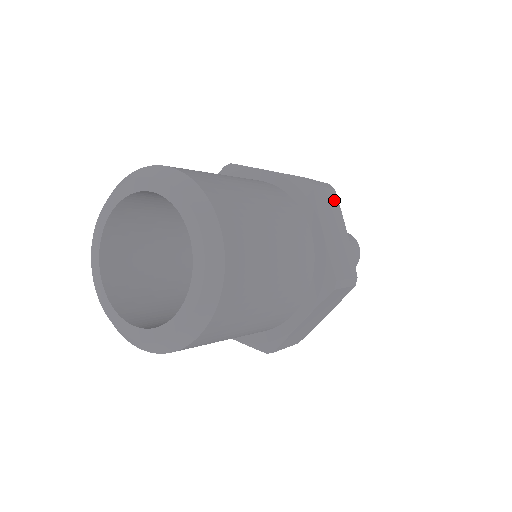
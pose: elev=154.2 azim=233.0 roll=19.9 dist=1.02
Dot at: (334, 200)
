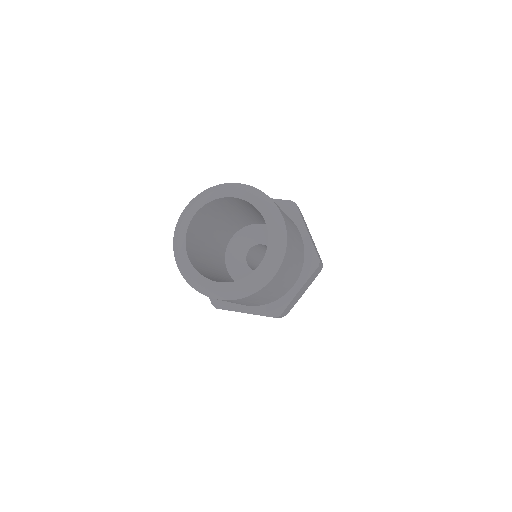
Dot at: (317, 275)
